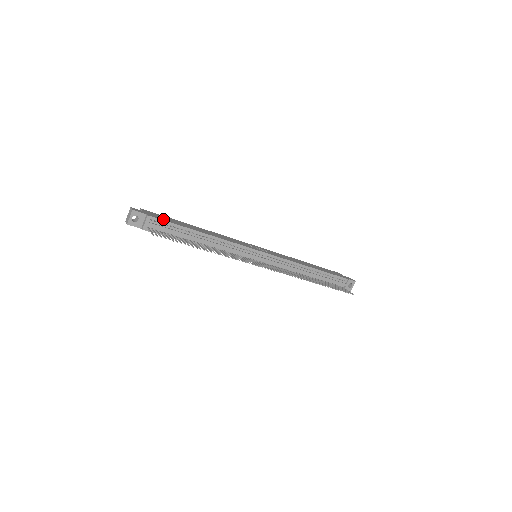
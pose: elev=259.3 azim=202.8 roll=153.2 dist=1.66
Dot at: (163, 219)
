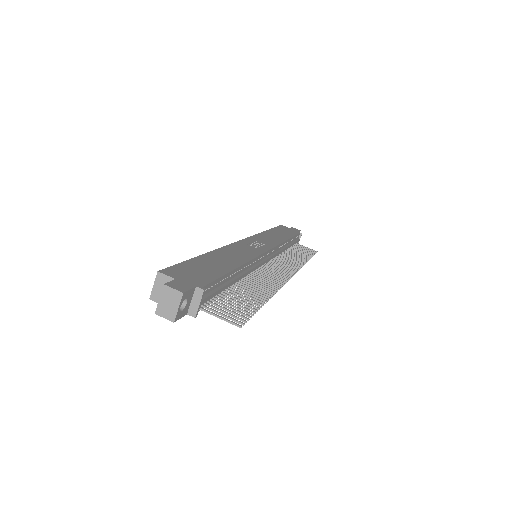
Dot at: (208, 278)
